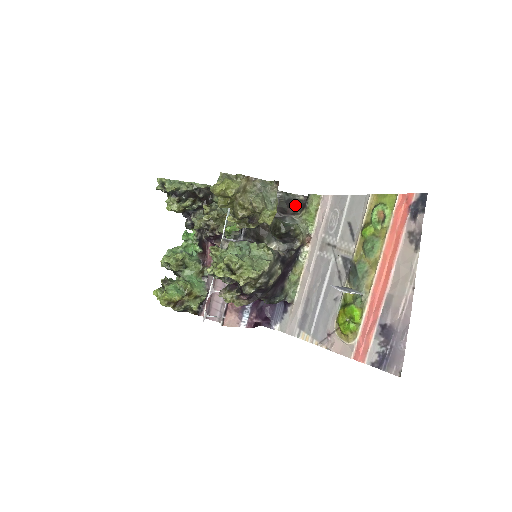
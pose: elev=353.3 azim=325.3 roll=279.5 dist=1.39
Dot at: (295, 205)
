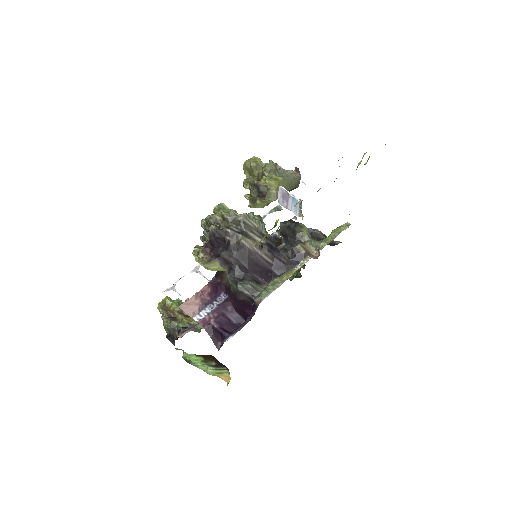
Dot at: (327, 244)
